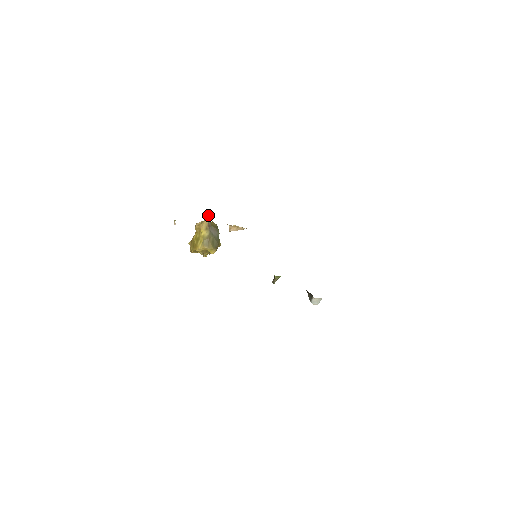
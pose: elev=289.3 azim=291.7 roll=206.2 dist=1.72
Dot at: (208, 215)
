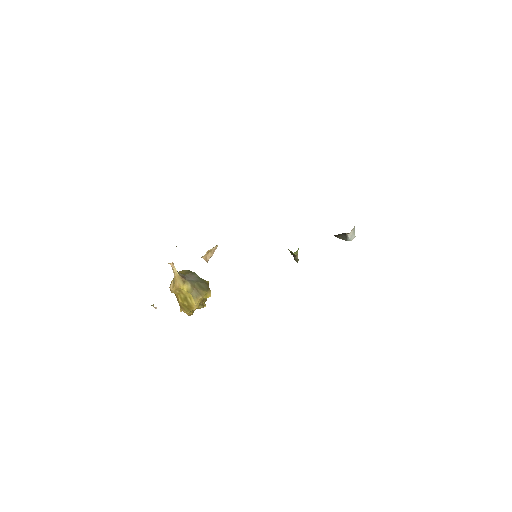
Dot at: (173, 269)
